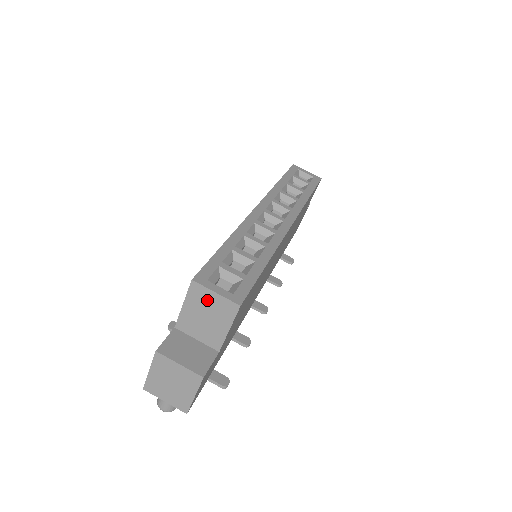
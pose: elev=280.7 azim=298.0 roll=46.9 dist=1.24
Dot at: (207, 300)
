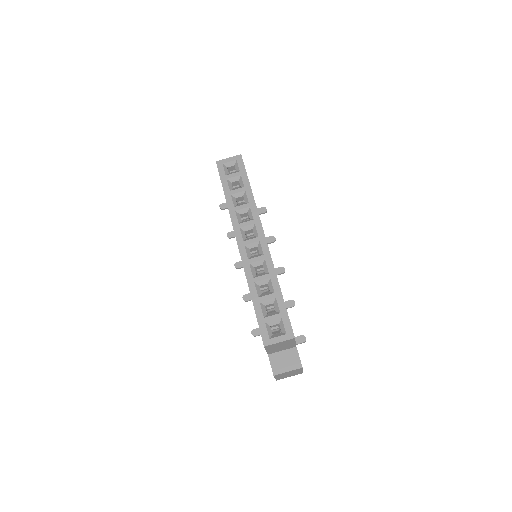
Dot at: (277, 345)
